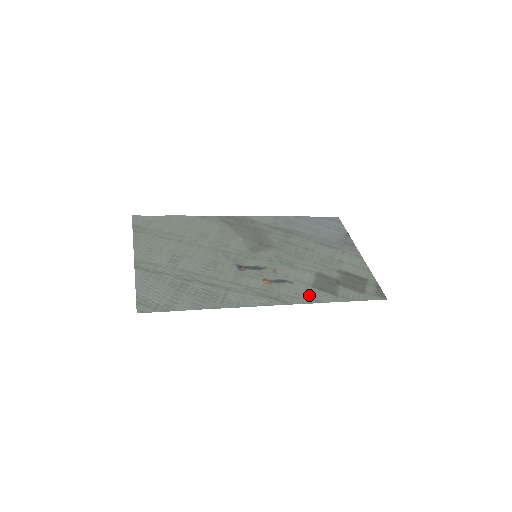
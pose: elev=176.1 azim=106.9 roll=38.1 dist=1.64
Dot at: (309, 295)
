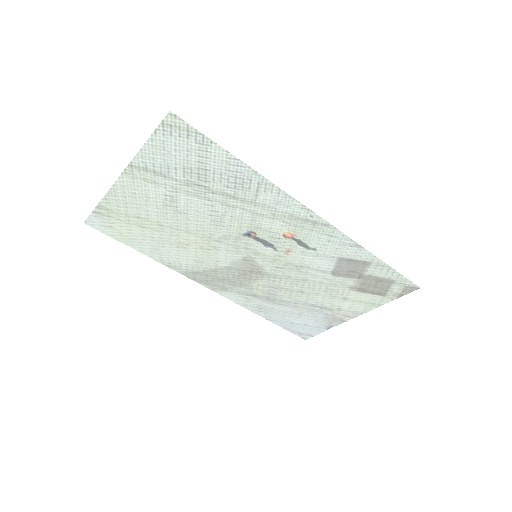
Dot at: (343, 247)
